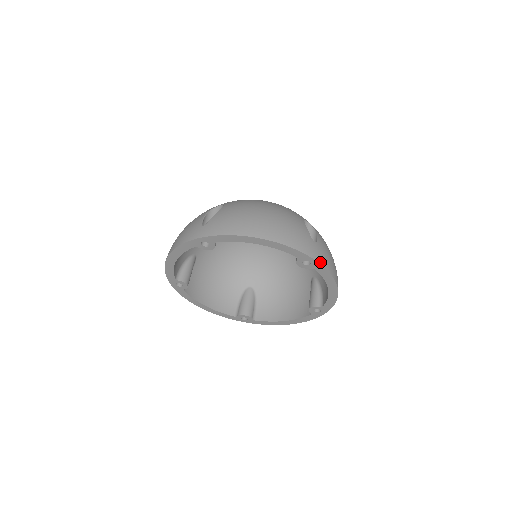
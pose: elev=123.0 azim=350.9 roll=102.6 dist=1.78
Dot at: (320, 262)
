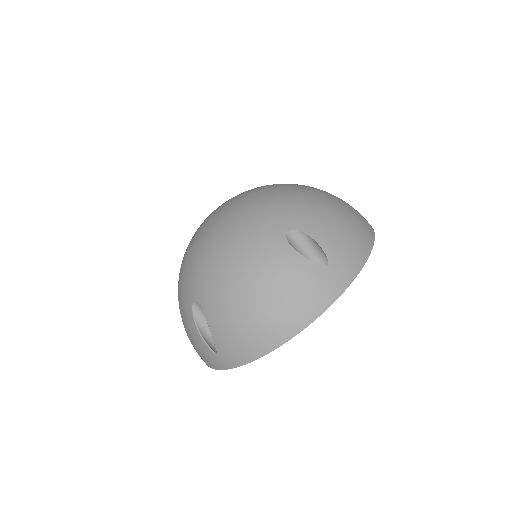
Dot at: (352, 278)
